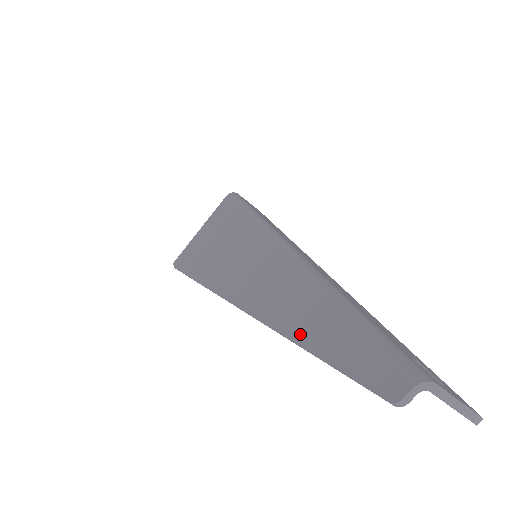
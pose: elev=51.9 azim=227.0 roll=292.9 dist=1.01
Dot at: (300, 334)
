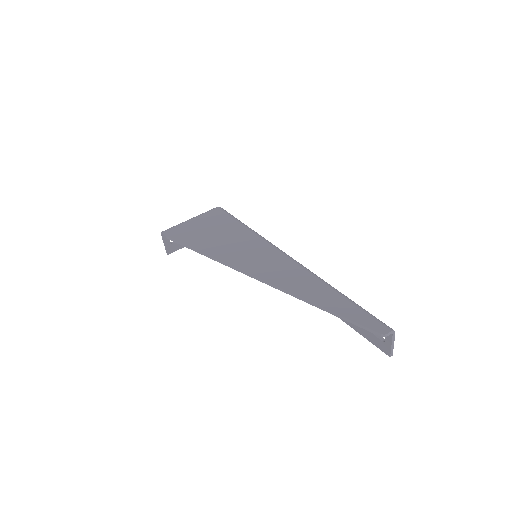
Dot at: (322, 303)
